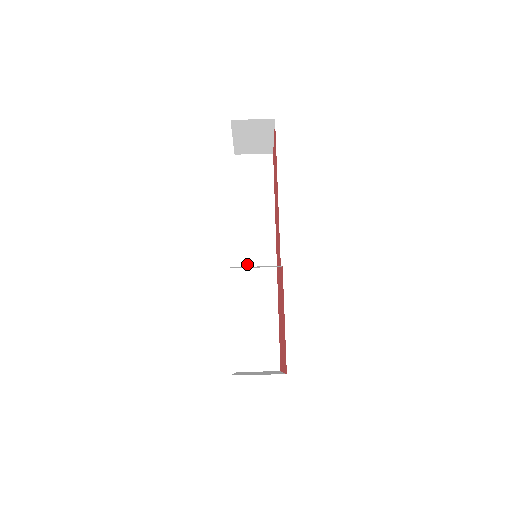
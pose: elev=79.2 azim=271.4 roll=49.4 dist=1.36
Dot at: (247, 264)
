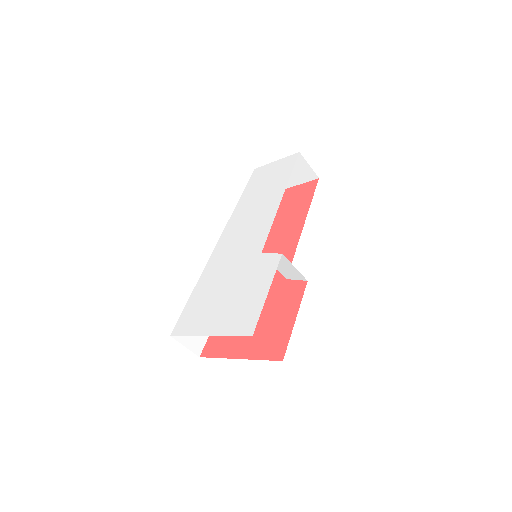
Dot at: occluded
